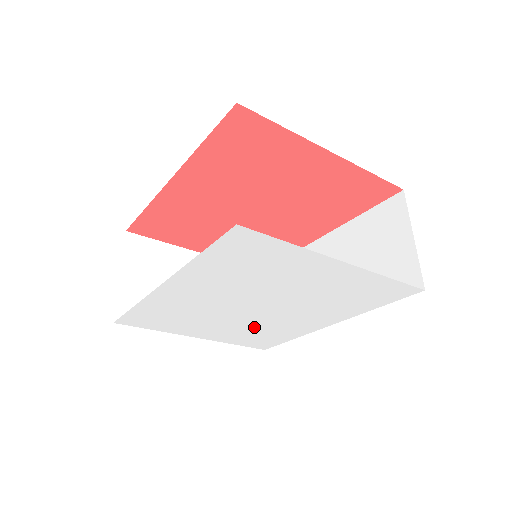
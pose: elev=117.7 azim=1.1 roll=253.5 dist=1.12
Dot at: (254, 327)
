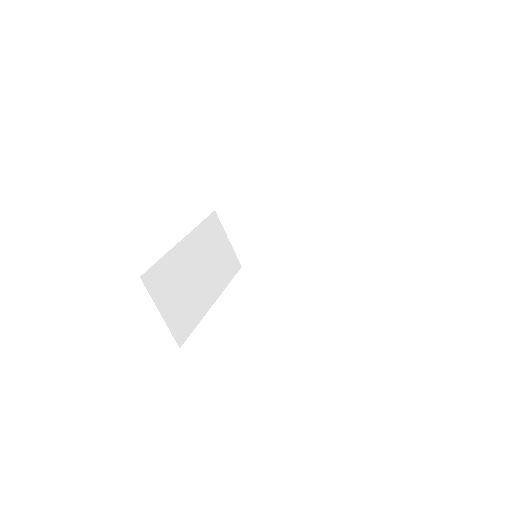
Dot at: occluded
